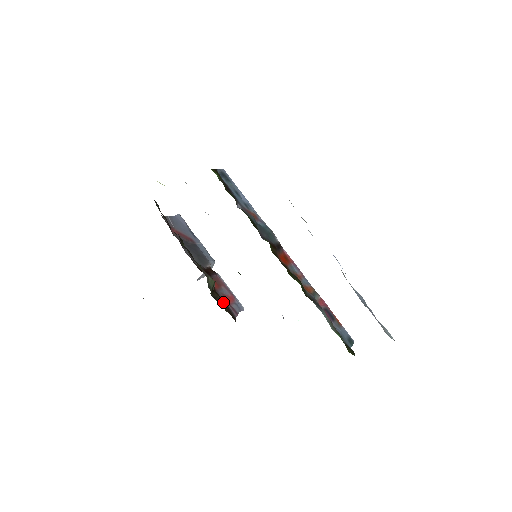
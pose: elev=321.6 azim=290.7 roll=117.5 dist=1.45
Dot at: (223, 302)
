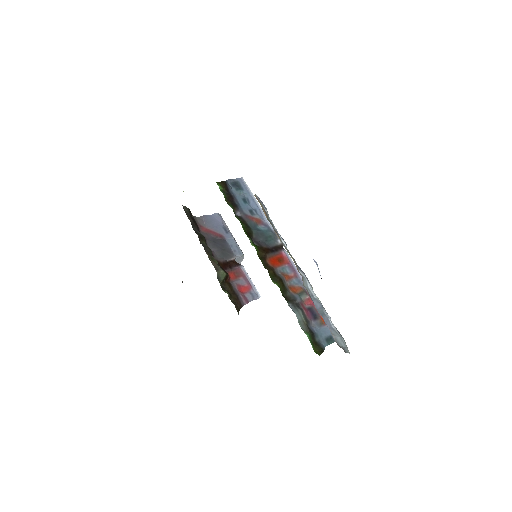
Dot at: (233, 292)
